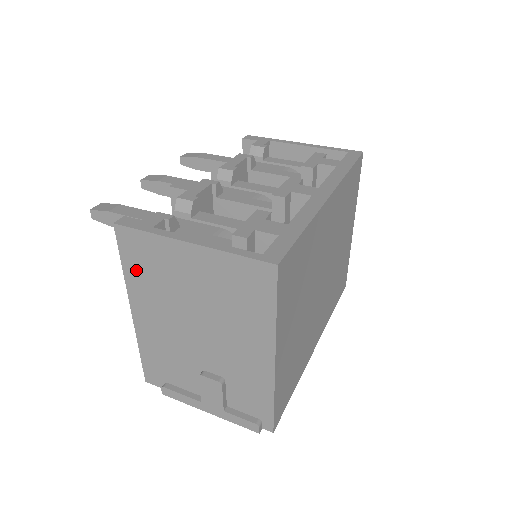
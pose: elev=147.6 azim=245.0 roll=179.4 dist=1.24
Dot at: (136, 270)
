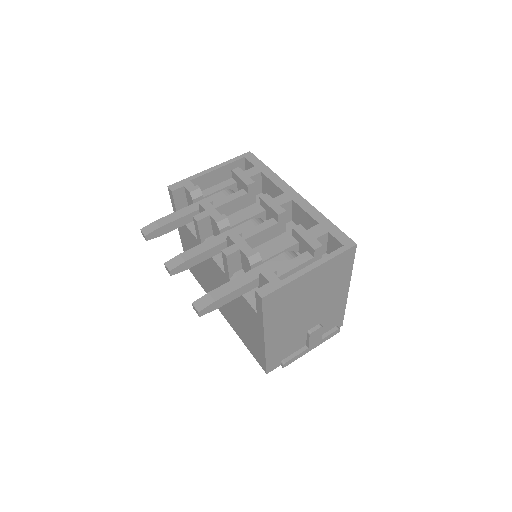
Dot at: (273, 313)
